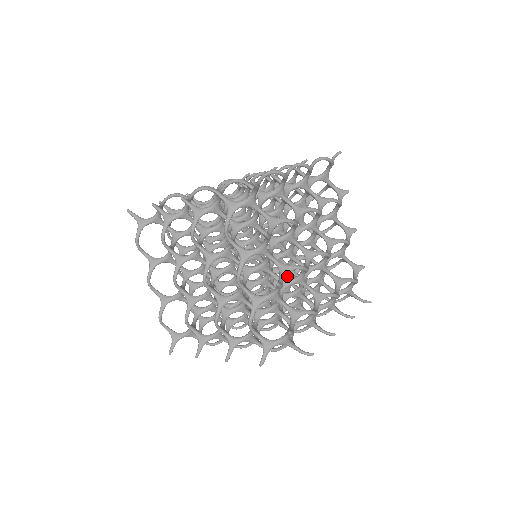
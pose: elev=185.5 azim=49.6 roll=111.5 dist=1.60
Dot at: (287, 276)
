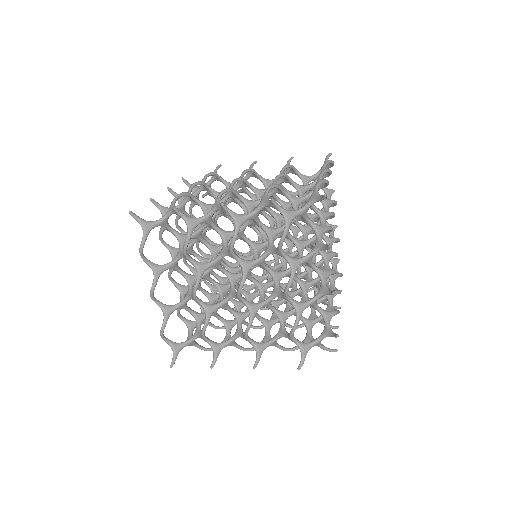
Dot at: occluded
